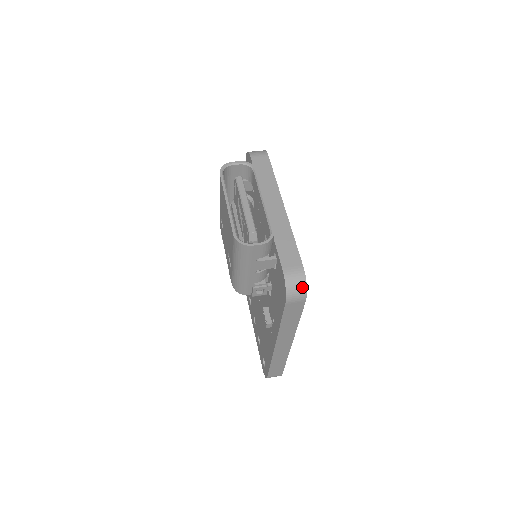
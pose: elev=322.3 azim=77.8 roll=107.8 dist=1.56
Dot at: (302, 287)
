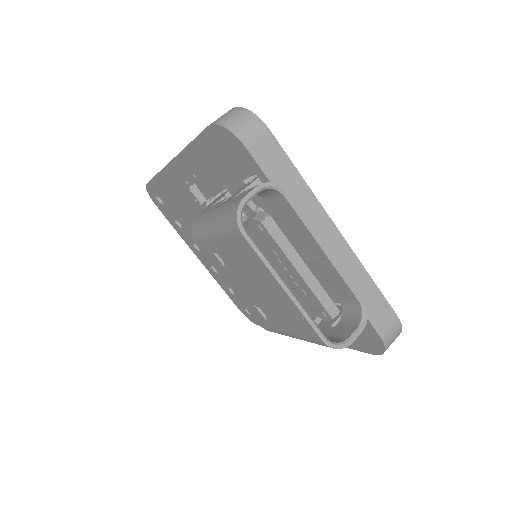
Dot at: (397, 336)
